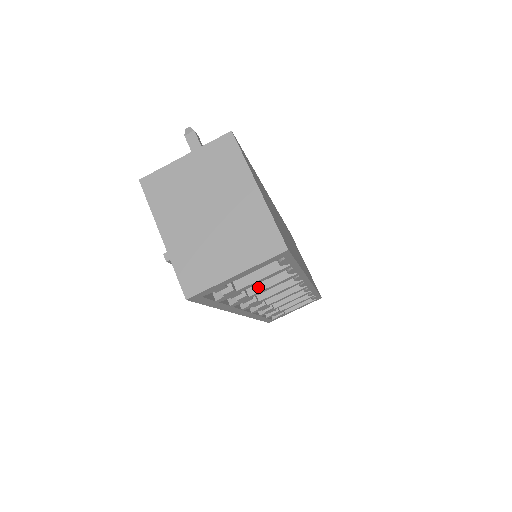
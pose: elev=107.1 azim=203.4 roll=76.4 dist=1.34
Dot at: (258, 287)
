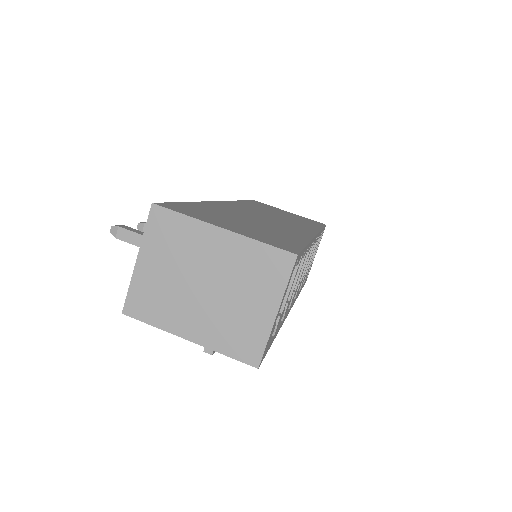
Dot at: occluded
